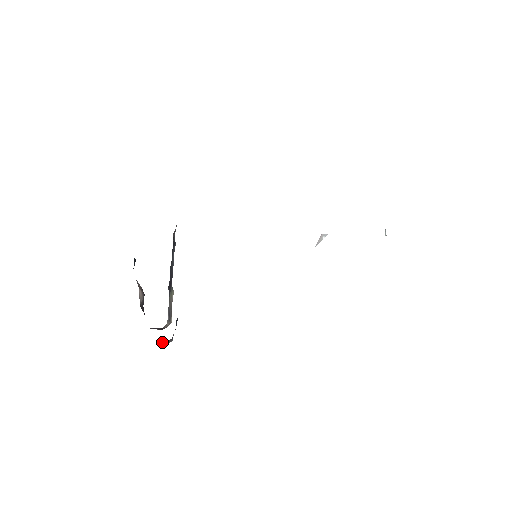
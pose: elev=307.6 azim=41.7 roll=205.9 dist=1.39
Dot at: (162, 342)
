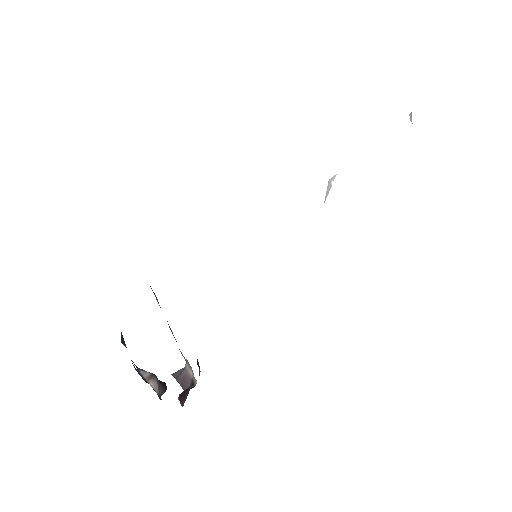
Dot at: occluded
